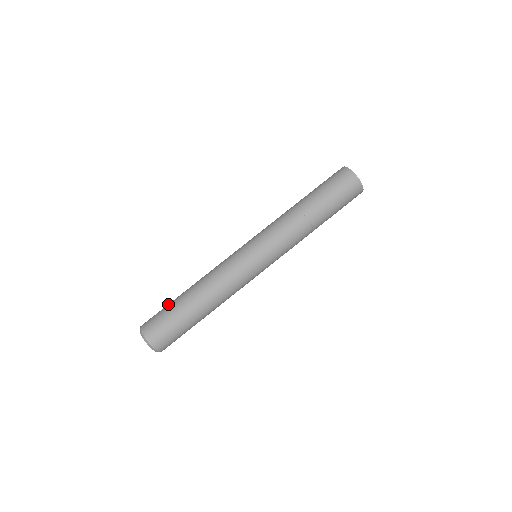
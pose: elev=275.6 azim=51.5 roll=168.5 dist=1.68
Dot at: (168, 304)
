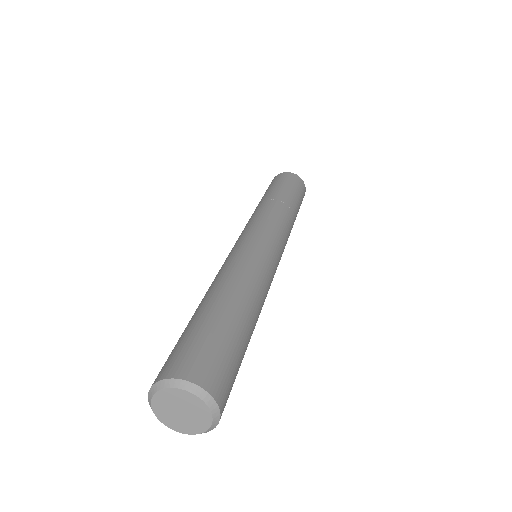
Dot at: occluded
